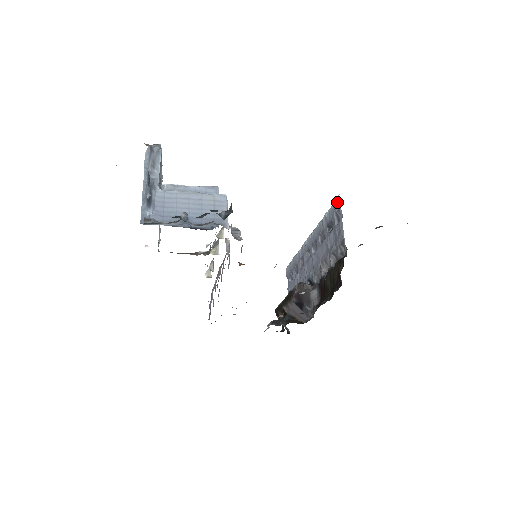
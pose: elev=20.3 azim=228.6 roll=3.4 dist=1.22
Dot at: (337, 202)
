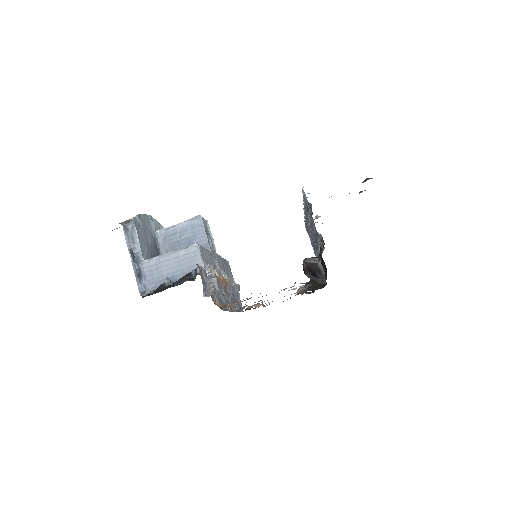
Dot at: (304, 194)
